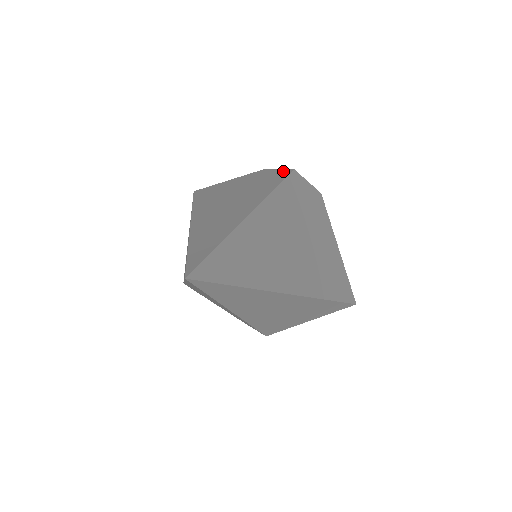
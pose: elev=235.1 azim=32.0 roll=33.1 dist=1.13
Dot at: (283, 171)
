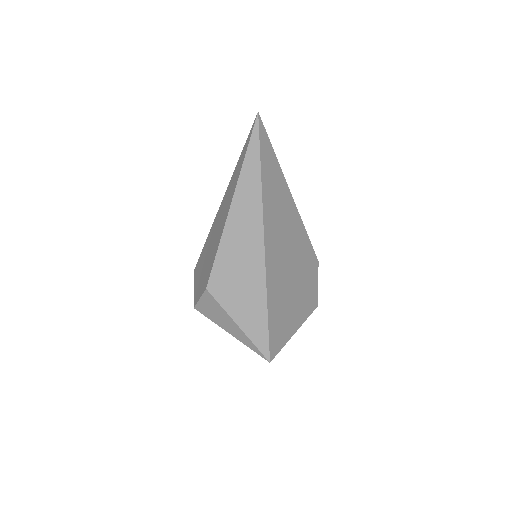
Dot at: occluded
